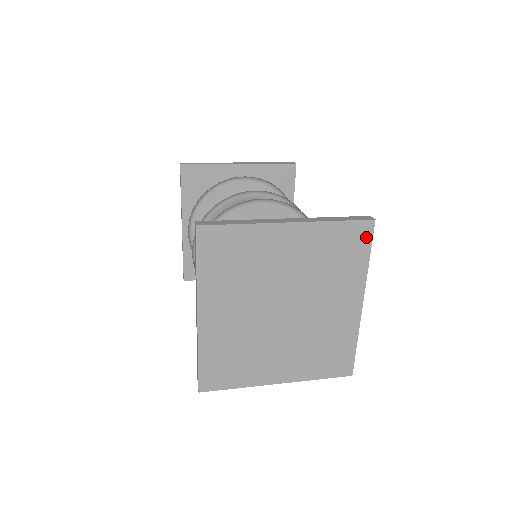
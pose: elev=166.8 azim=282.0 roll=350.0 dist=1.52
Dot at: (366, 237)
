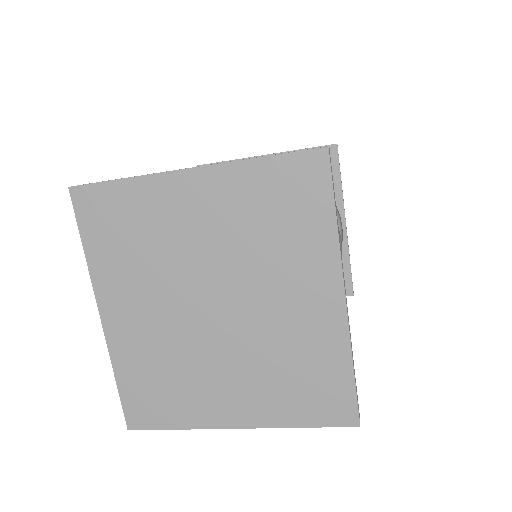
Dot at: (320, 179)
